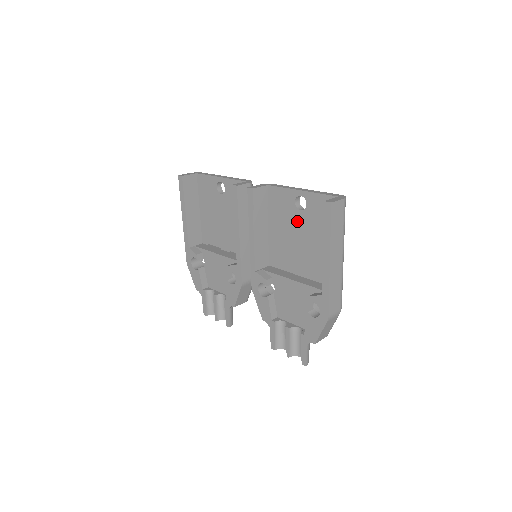
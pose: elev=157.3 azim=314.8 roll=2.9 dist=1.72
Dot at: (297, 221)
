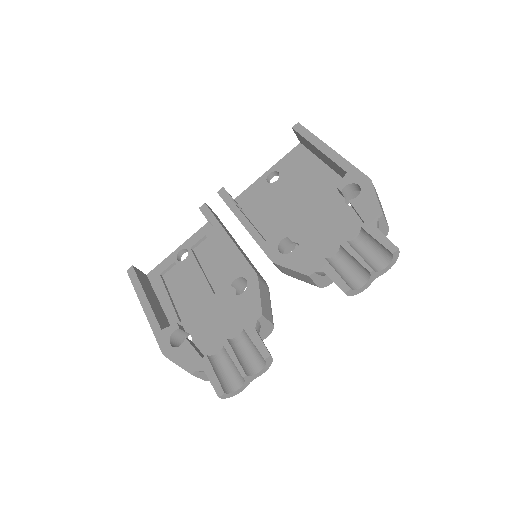
Dot at: (279, 190)
